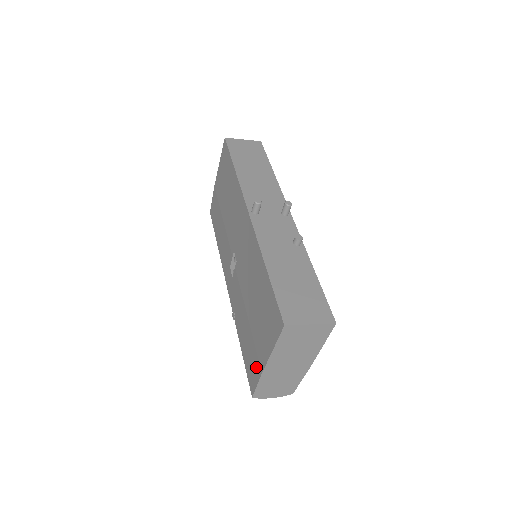
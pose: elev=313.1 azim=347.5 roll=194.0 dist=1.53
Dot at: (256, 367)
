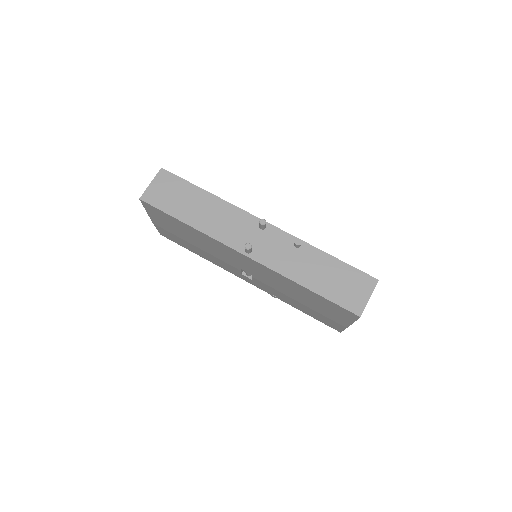
Dot at: (336, 324)
